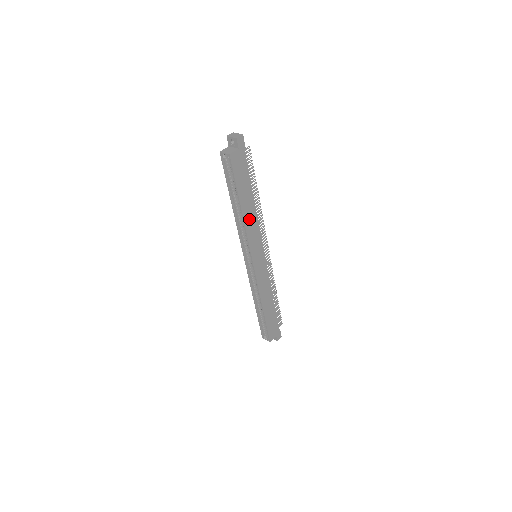
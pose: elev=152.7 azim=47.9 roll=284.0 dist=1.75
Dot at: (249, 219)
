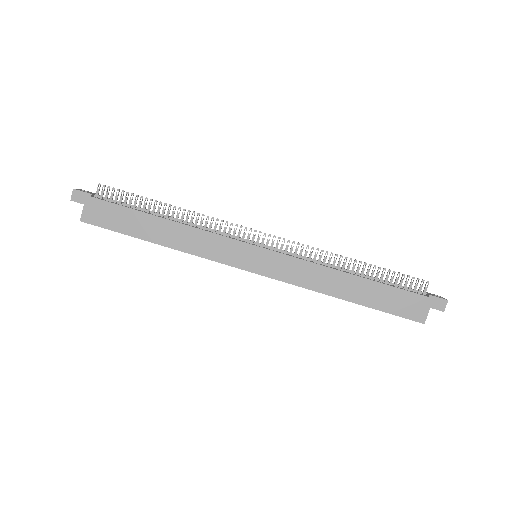
Dot at: (183, 241)
